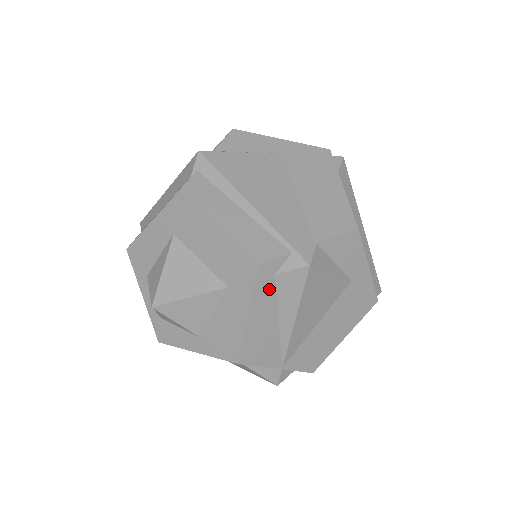
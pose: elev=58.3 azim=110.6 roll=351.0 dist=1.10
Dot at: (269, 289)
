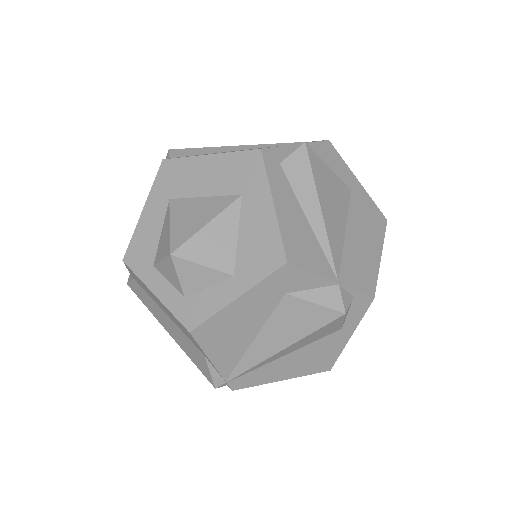
Dot at: (281, 178)
